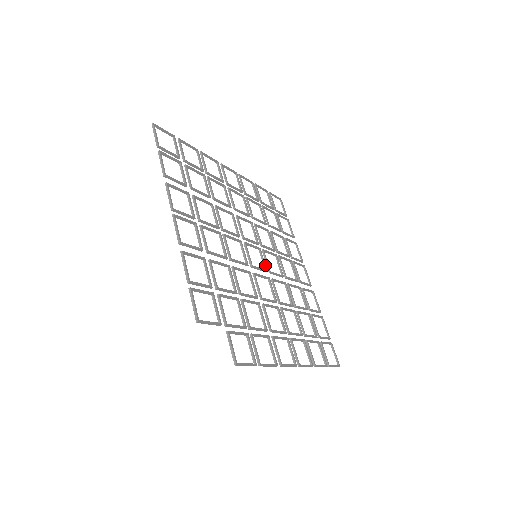
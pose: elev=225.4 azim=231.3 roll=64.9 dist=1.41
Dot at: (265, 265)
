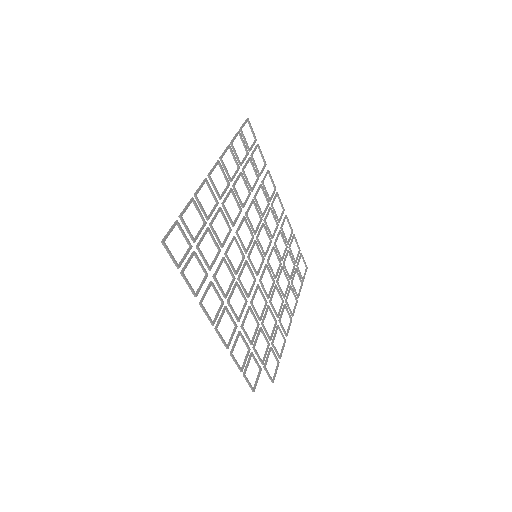
Dot at: (262, 255)
